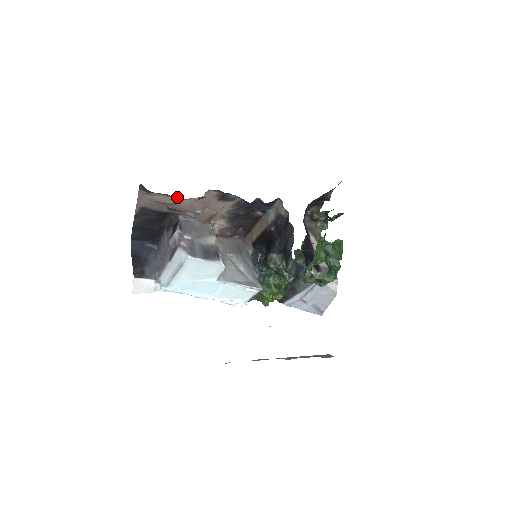
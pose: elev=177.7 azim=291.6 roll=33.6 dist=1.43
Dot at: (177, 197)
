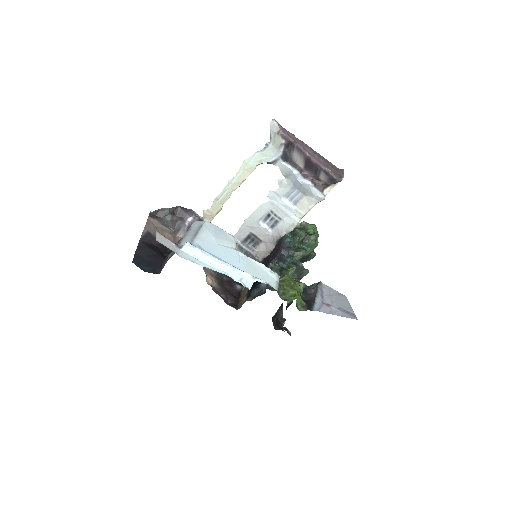
Dot at: (175, 236)
